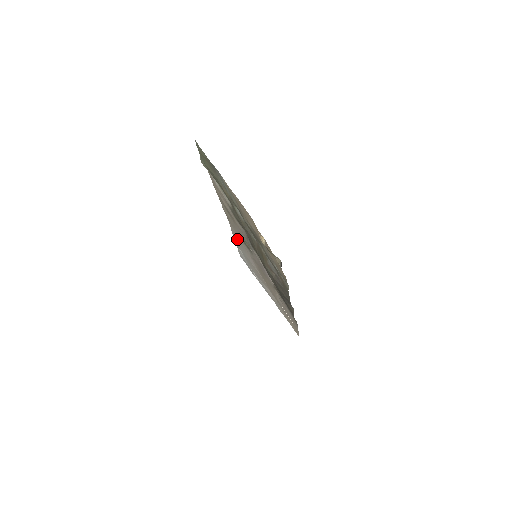
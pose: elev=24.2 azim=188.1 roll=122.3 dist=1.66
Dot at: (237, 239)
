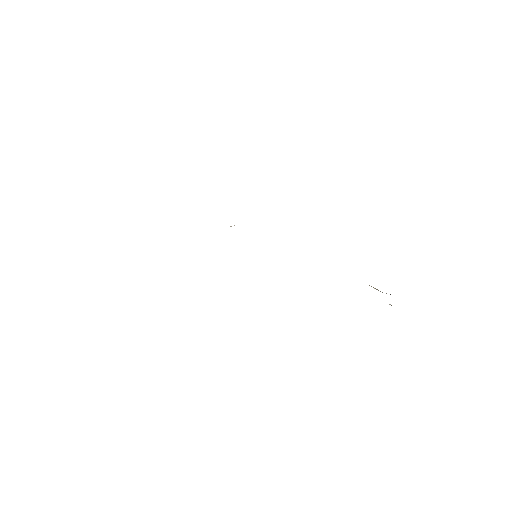
Dot at: occluded
